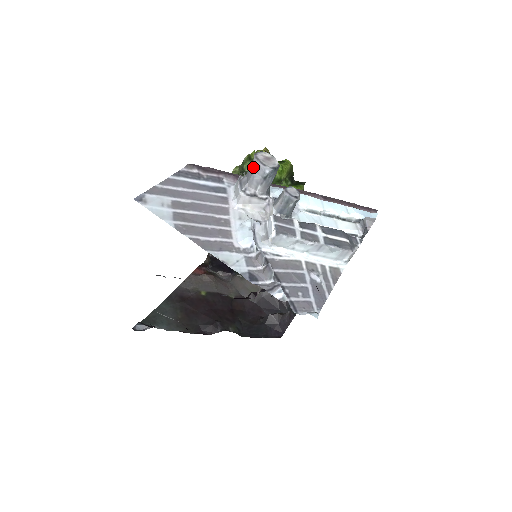
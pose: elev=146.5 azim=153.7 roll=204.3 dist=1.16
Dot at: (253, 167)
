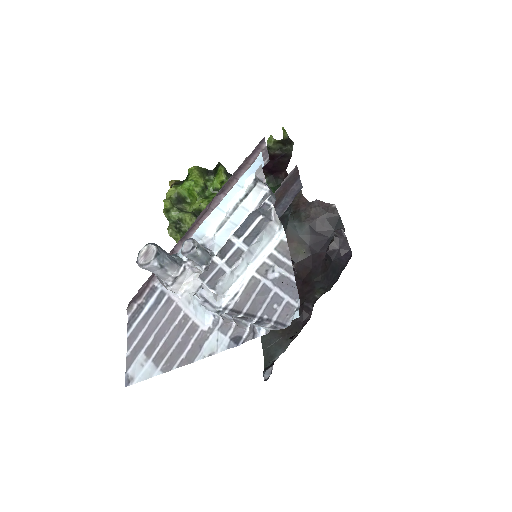
Dot at: occluded
